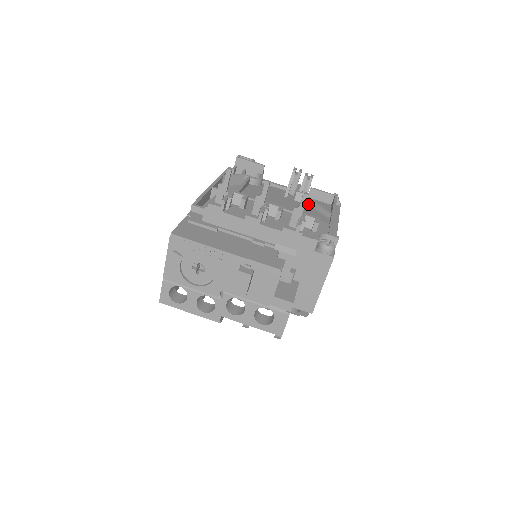
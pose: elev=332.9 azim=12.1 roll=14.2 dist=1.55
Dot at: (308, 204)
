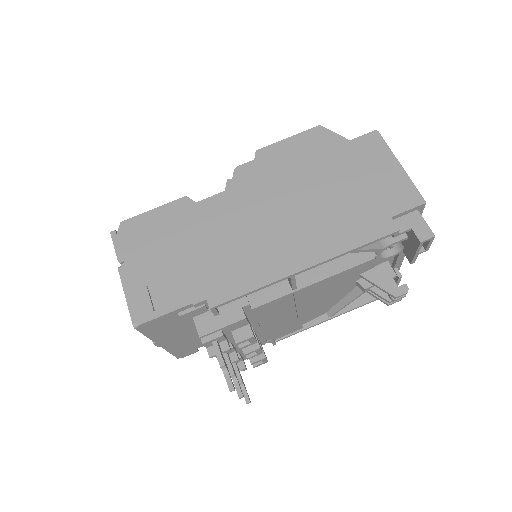
Dot at: (353, 291)
